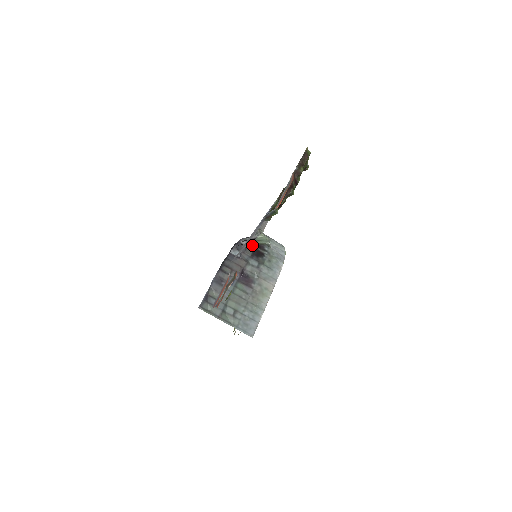
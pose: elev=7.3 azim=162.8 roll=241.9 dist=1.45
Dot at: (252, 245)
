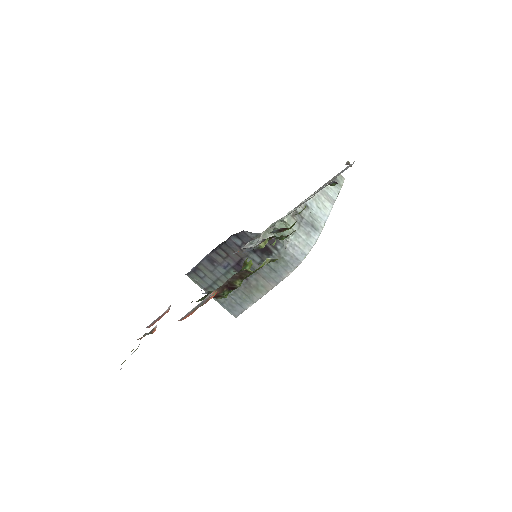
Dot at: occluded
